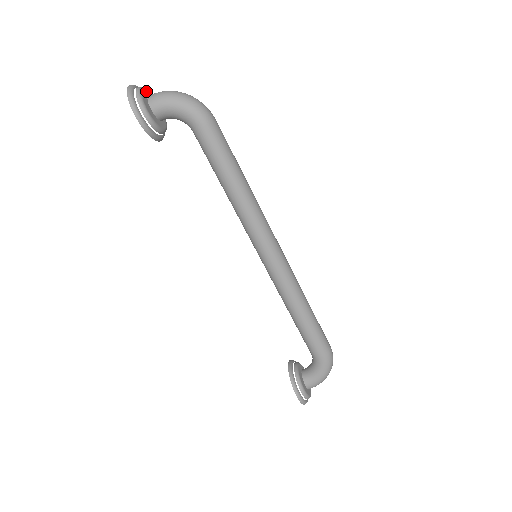
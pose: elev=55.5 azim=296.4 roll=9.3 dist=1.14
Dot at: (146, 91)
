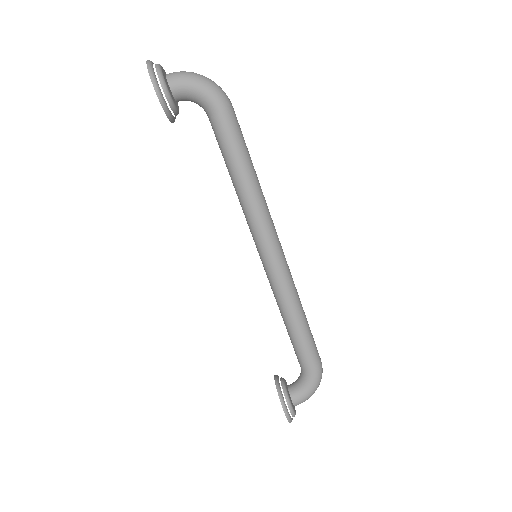
Dot at: (163, 69)
